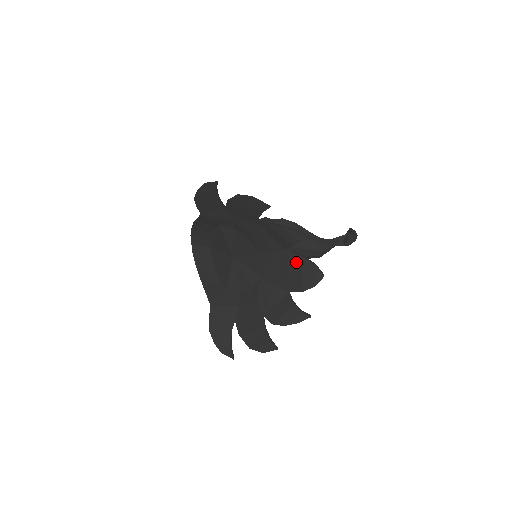
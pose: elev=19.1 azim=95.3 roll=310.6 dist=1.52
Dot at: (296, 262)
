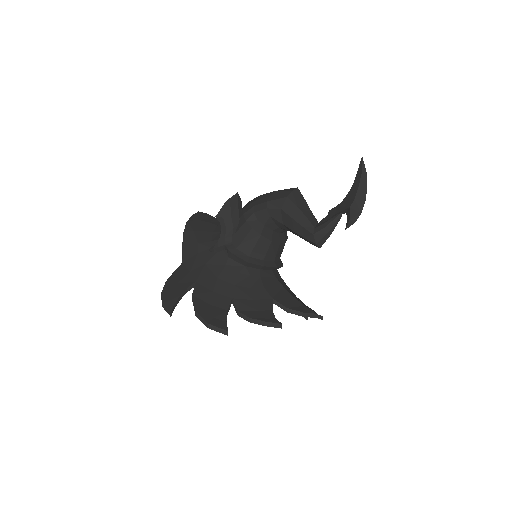
Dot at: occluded
